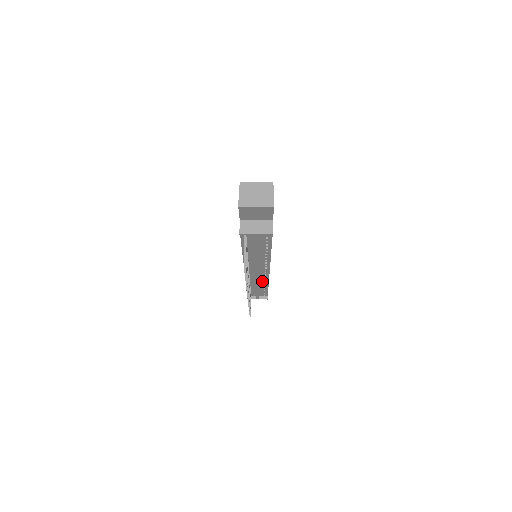
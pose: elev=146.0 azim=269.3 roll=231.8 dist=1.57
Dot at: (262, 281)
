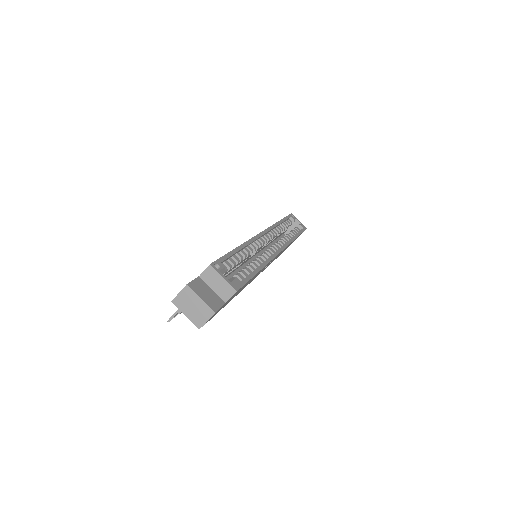
Dot at: occluded
